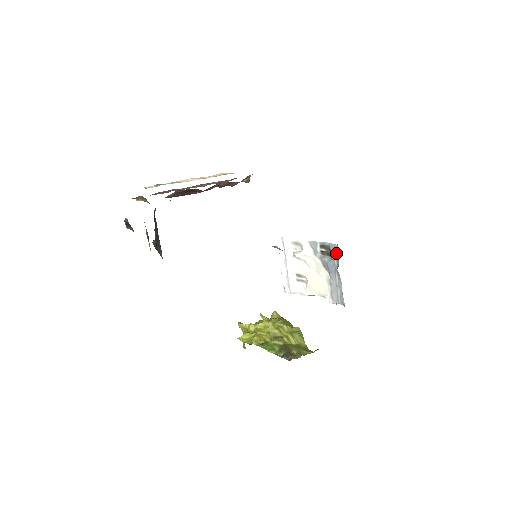
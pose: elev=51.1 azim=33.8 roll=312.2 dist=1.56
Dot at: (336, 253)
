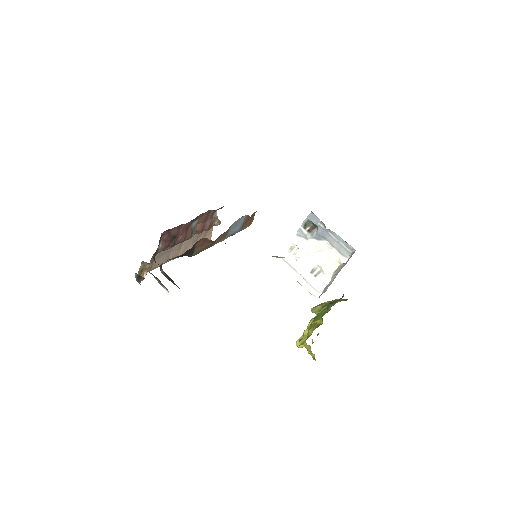
Dot at: (316, 219)
